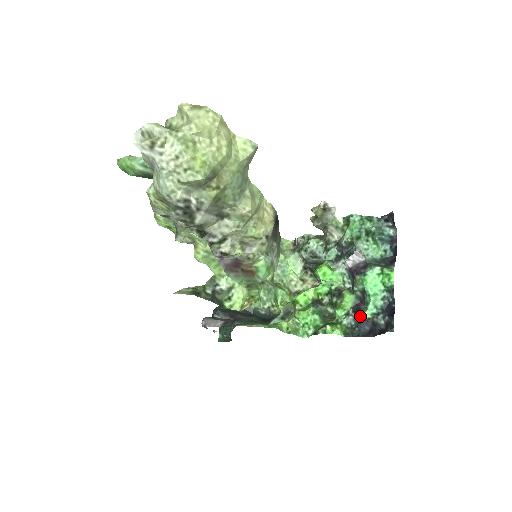
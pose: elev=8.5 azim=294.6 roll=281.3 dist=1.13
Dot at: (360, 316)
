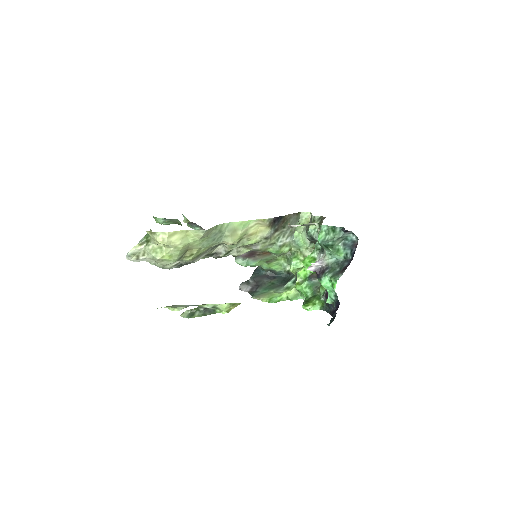
Dot at: occluded
